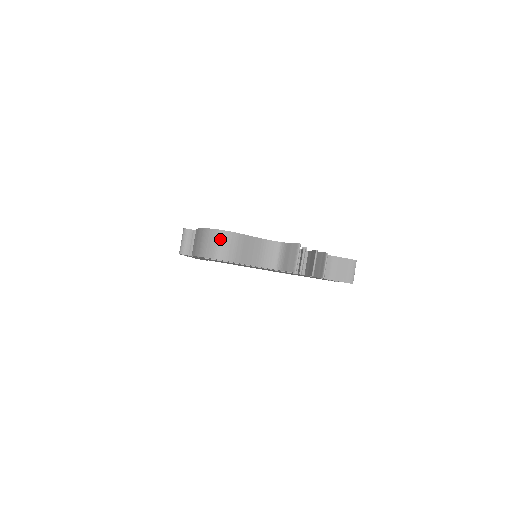
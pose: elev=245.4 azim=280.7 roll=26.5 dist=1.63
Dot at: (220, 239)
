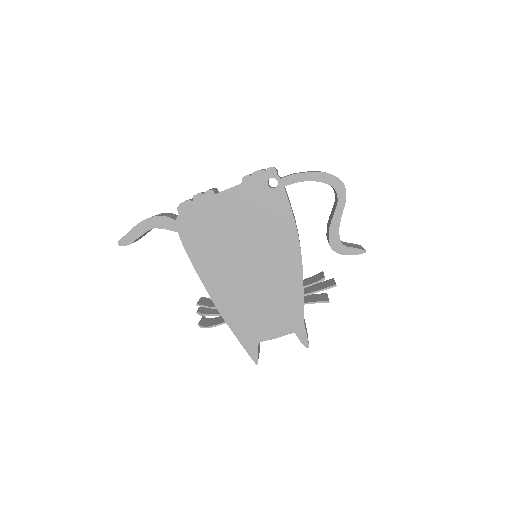
Dot at: occluded
